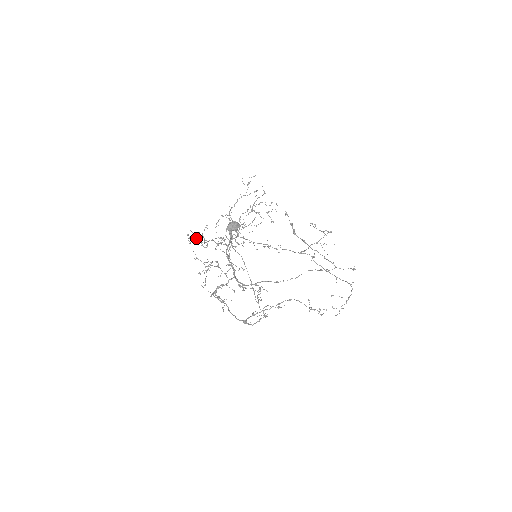
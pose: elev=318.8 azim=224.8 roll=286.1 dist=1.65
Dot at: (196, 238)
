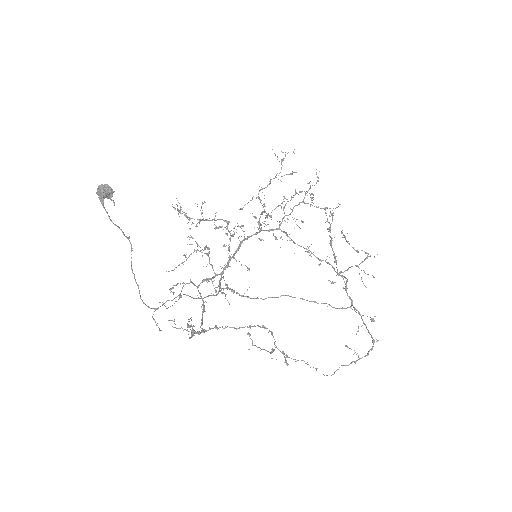
Dot at: occluded
